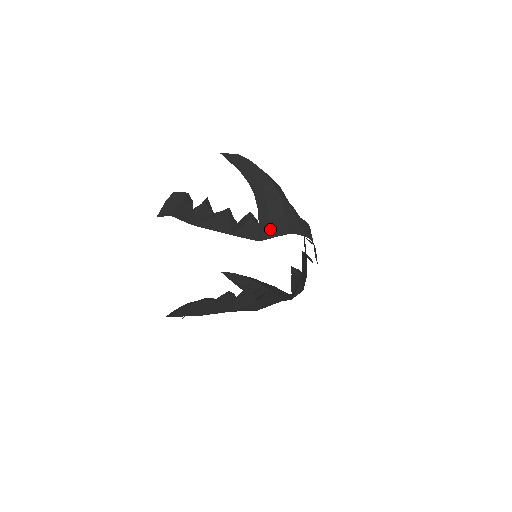
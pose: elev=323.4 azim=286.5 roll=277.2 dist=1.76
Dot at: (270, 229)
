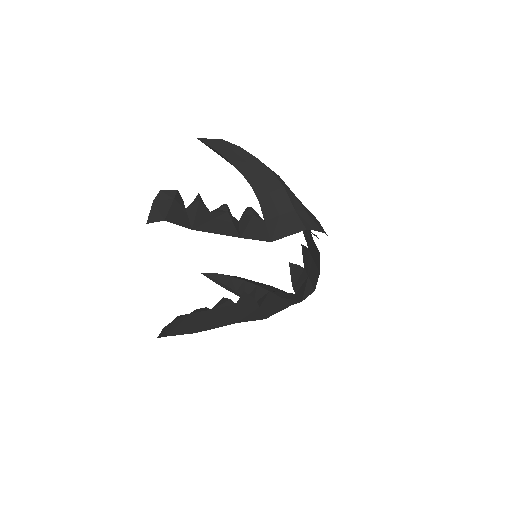
Dot at: (281, 226)
